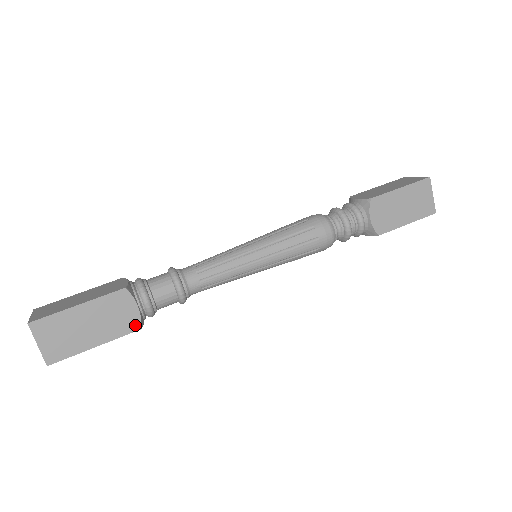
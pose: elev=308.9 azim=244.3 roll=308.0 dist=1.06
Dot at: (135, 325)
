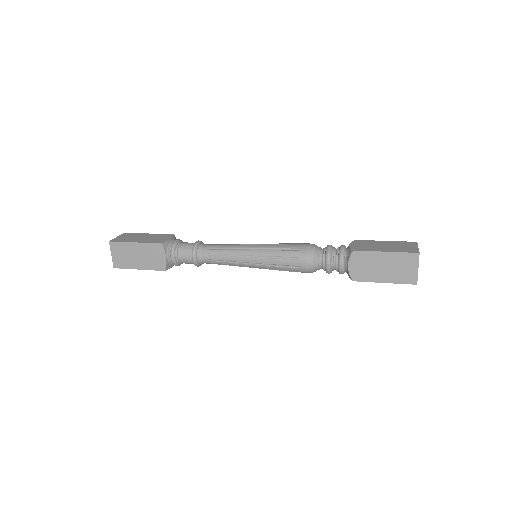
Dot at: (161, 242)
